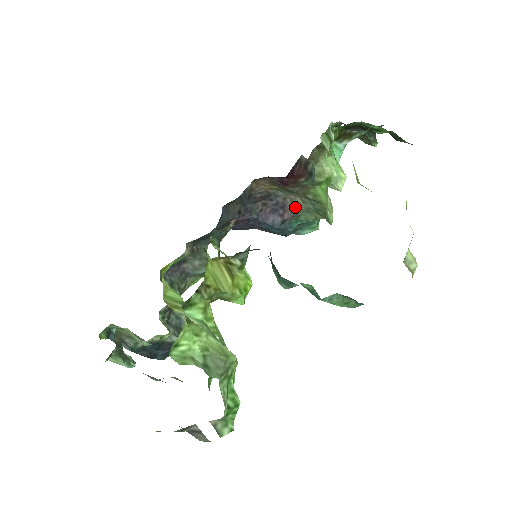
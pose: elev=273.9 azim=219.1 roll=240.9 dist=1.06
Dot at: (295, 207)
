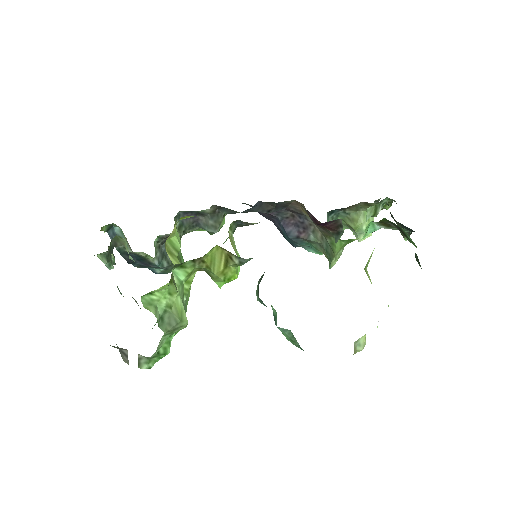
Dot at: (314, 235)
